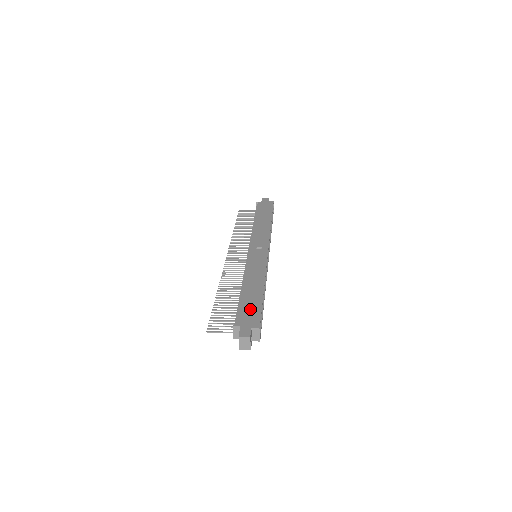
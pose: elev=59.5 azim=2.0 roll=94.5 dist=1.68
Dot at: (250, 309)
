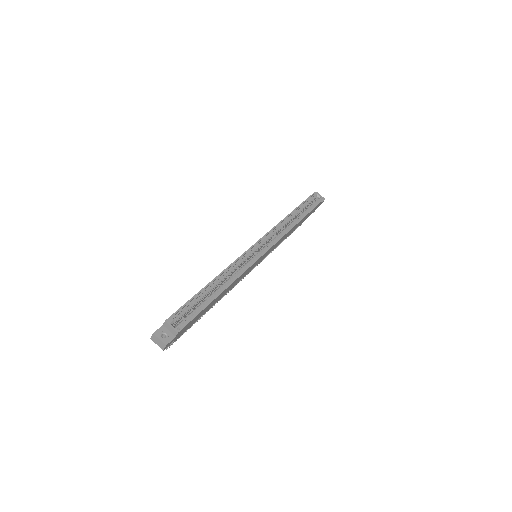
Dot at: occluded
